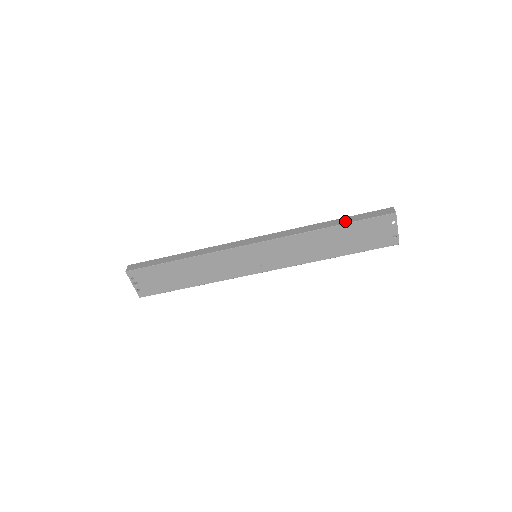
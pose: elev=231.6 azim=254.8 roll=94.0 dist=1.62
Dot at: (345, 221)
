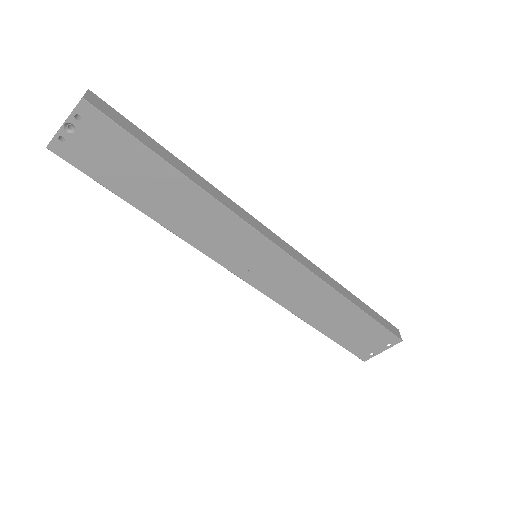
Dot at: (366, 309)
